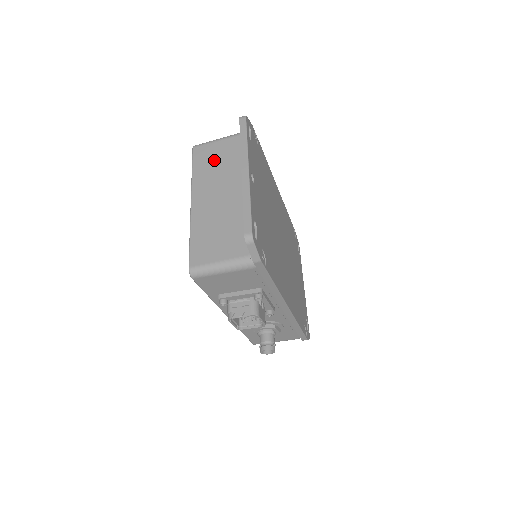
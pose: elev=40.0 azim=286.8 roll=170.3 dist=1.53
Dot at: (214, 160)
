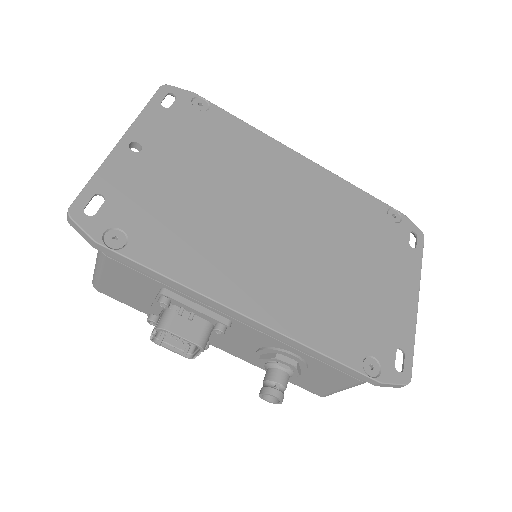
Dot at: occluded
